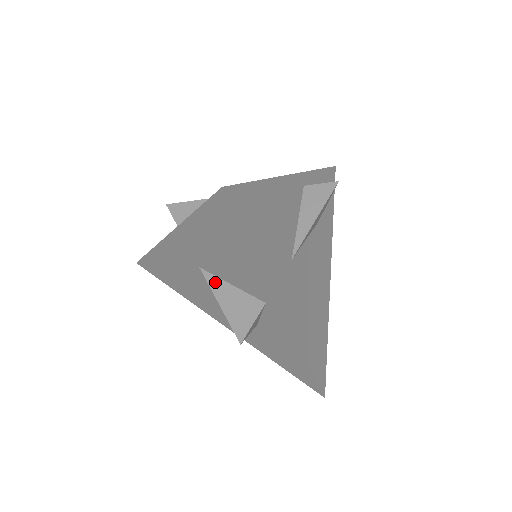
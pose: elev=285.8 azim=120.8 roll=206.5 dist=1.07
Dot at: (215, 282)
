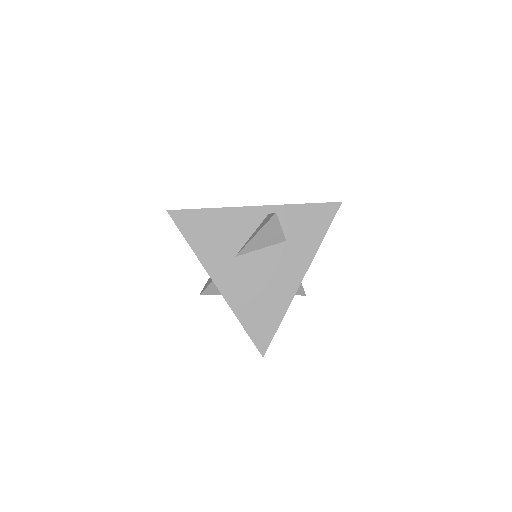
Dot at: occluded
